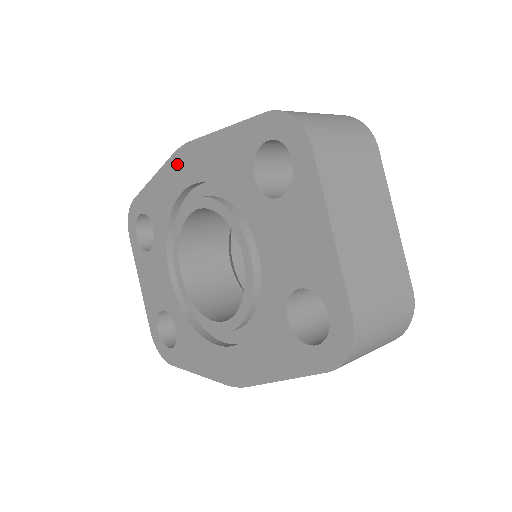
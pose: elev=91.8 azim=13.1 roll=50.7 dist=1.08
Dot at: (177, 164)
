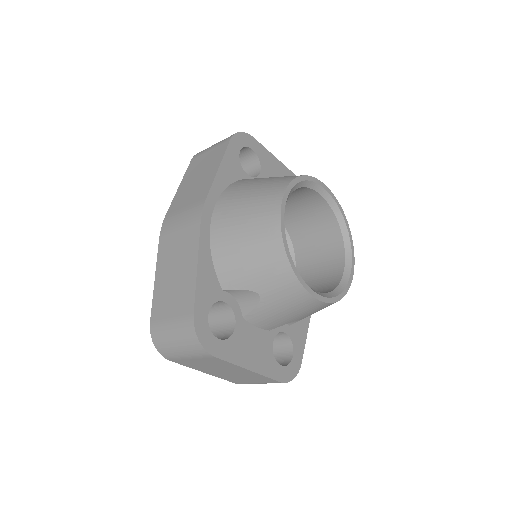
Dot at: occluded
